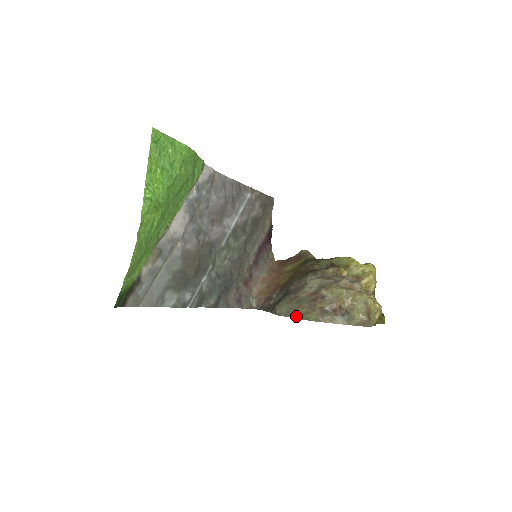
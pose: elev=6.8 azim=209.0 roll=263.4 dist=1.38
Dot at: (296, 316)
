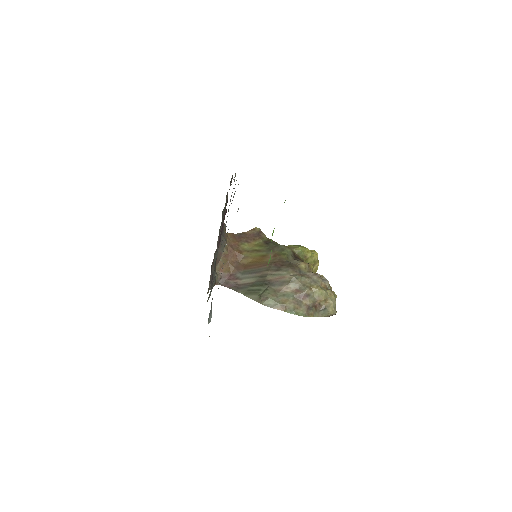
Dot at: (285, 310)
